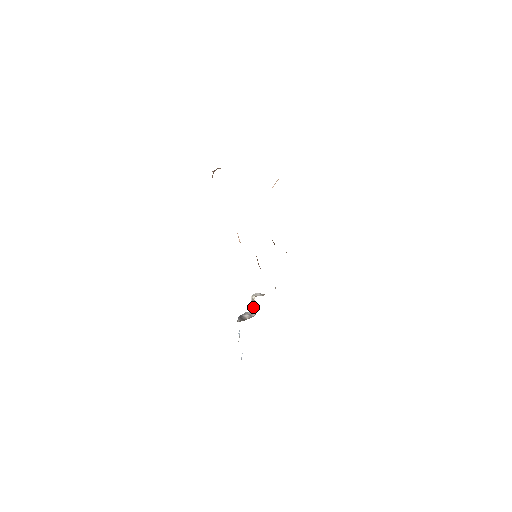
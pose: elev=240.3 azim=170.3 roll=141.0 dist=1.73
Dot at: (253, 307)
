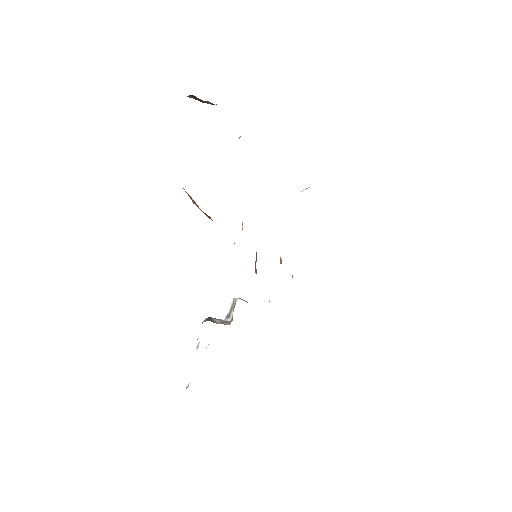
Dot at: (230, 315)
